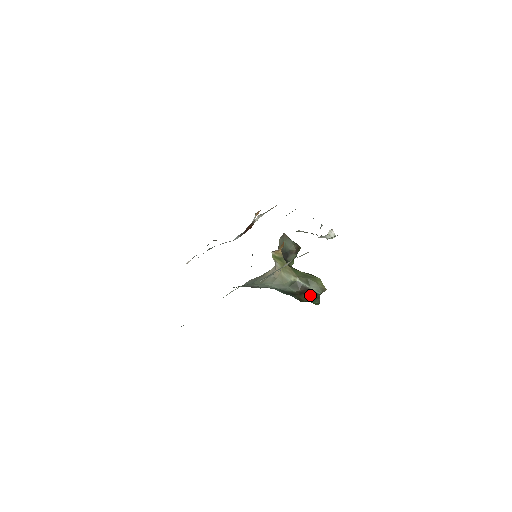
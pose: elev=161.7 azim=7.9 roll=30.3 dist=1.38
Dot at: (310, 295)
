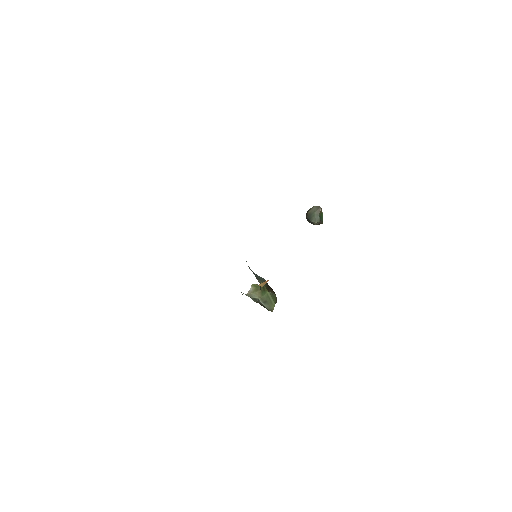
Dot at: (262, 305)
